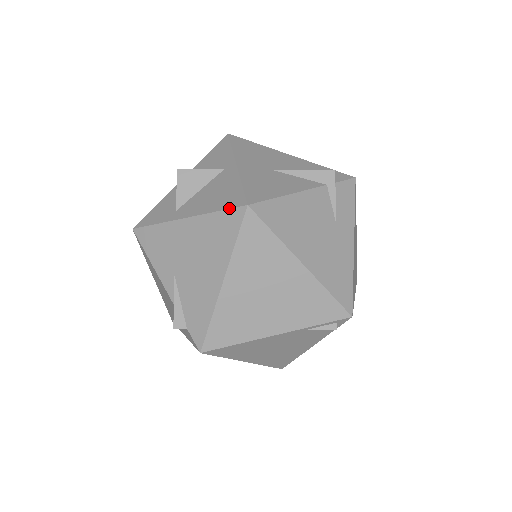
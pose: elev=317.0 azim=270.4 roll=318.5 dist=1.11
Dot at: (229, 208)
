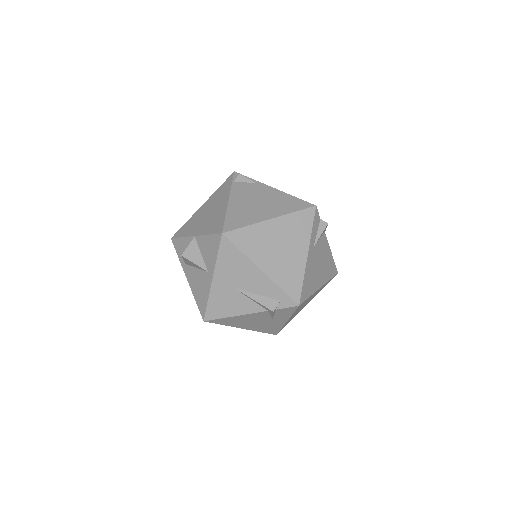
Dot at: (199, 309)
